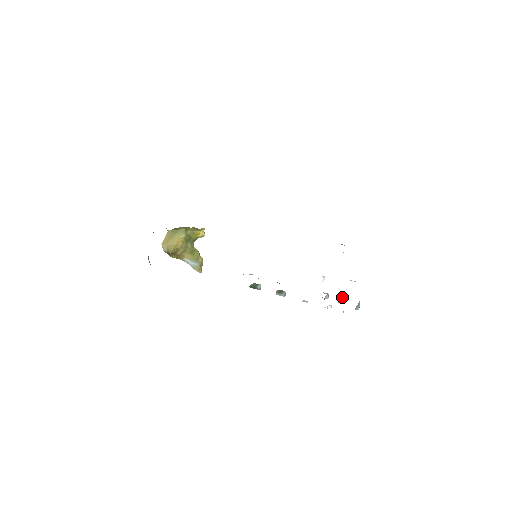
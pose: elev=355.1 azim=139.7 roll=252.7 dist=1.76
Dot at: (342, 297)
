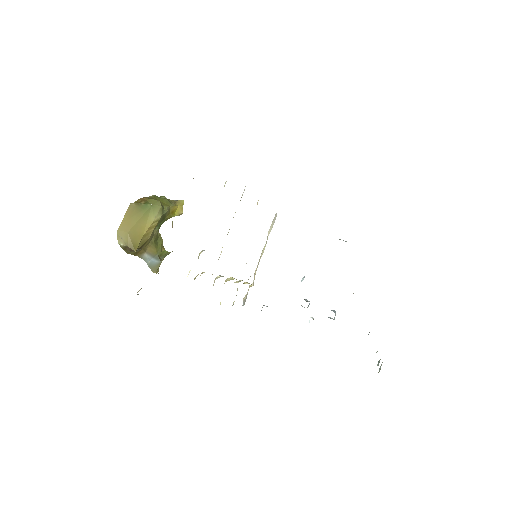
Dot at: (333, 310)
